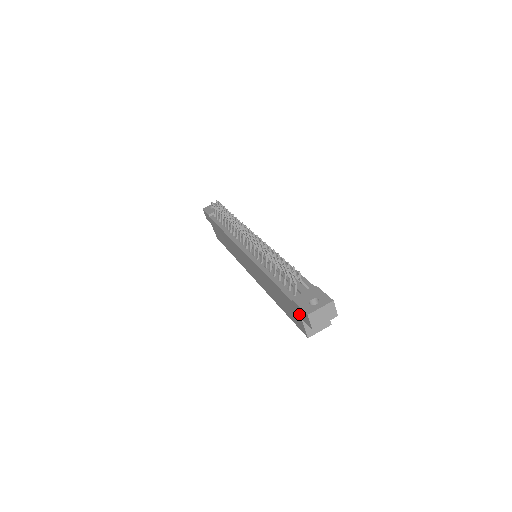
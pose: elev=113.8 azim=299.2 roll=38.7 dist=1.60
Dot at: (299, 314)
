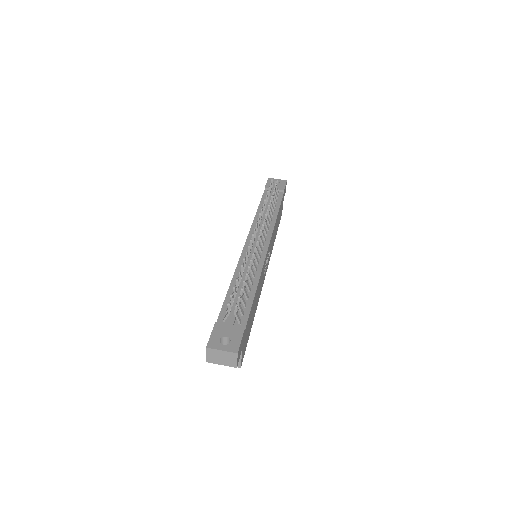
Dot at: occluded
